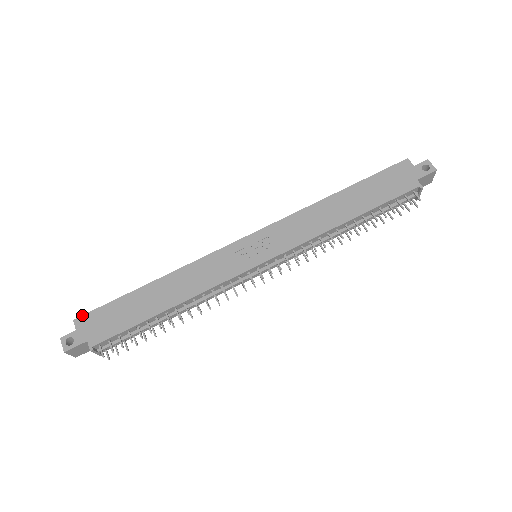
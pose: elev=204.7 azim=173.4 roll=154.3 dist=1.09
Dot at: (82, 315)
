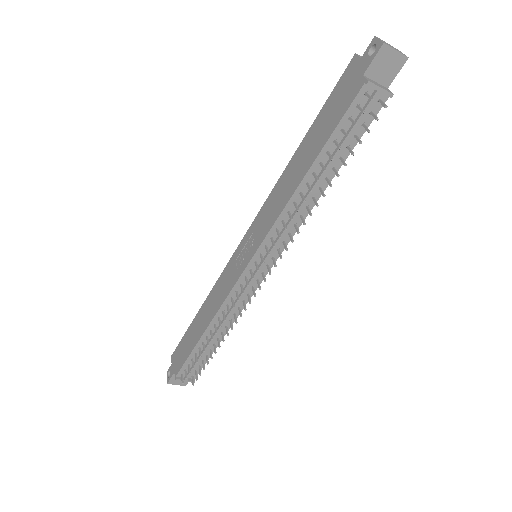
Dot at: (174, 351)
